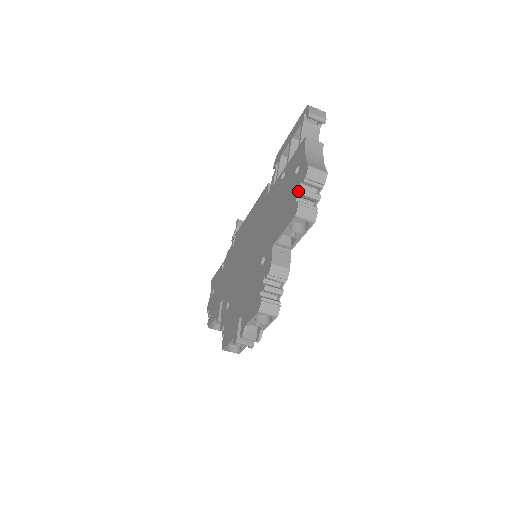
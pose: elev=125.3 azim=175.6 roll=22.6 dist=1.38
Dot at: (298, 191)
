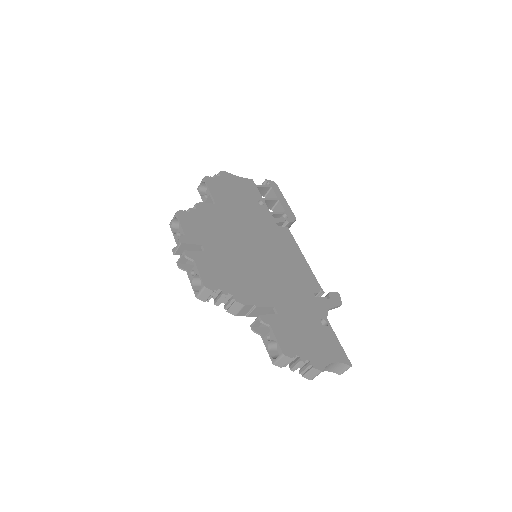
Dot at: occluded
